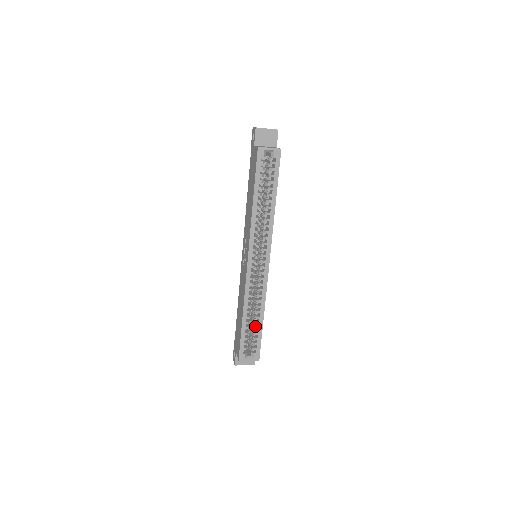
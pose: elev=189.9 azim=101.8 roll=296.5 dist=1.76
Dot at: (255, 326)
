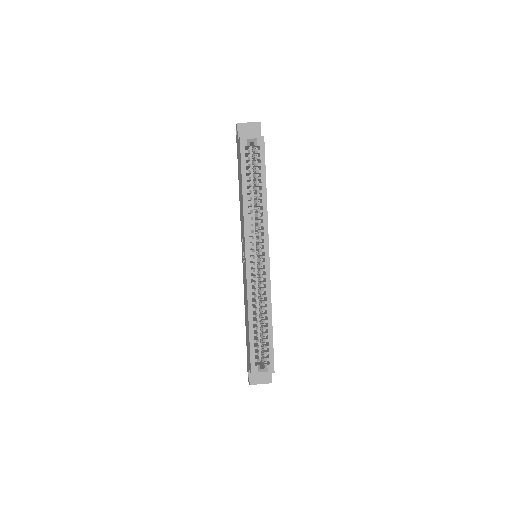
Dot at: (264, 332)
